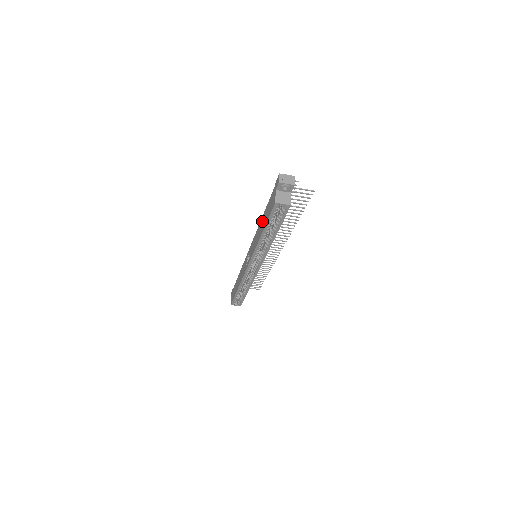
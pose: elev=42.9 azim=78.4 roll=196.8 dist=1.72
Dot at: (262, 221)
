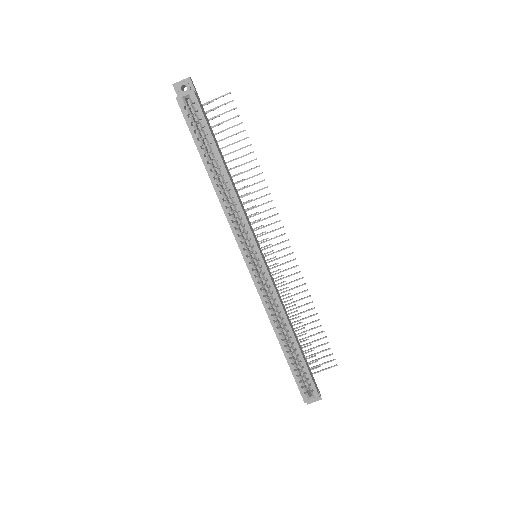
Dot at: occluded
